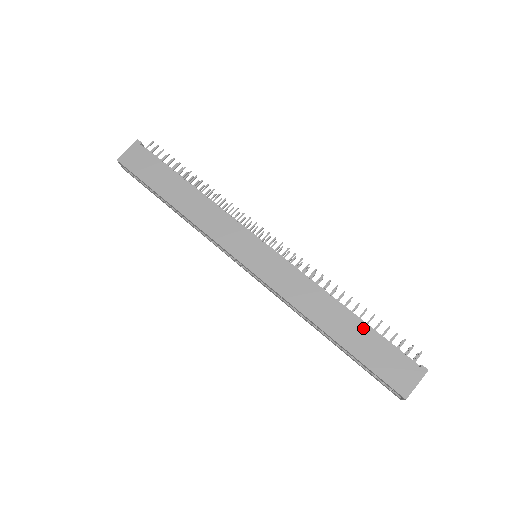
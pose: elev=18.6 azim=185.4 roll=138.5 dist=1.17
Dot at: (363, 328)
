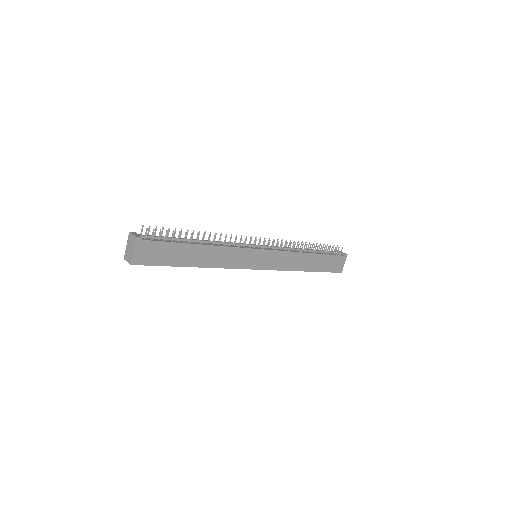
Dot at: (321, 257)
